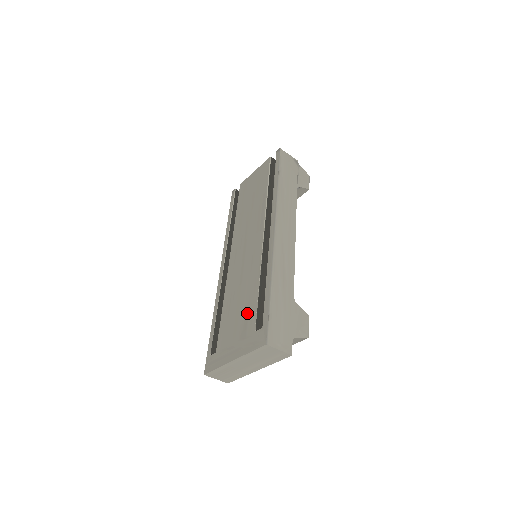
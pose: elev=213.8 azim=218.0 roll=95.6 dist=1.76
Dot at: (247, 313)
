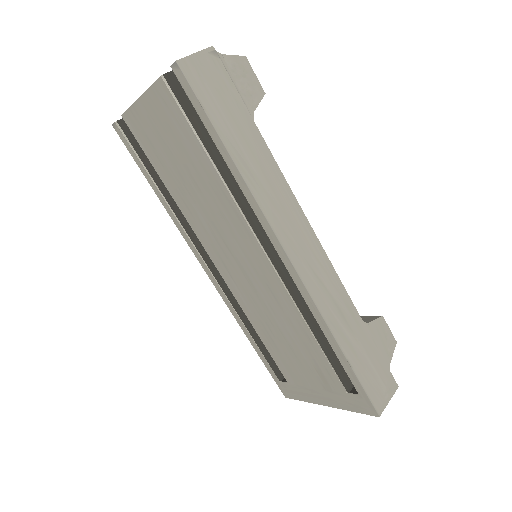
Dot at: (316, 365)
